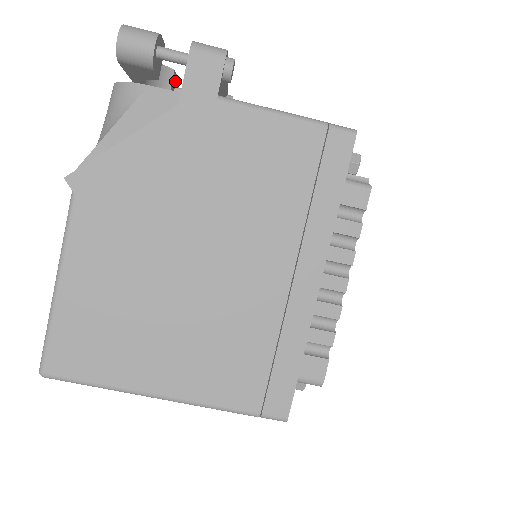
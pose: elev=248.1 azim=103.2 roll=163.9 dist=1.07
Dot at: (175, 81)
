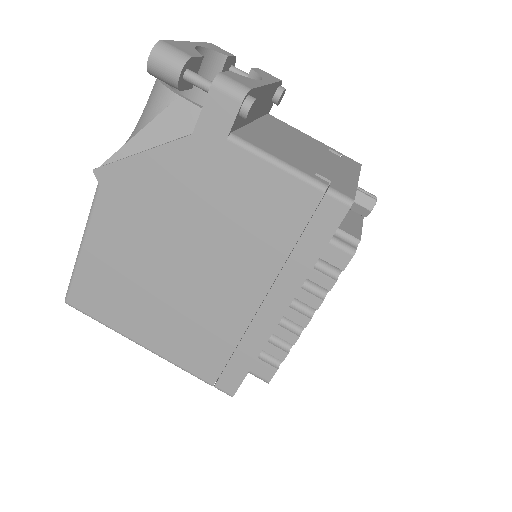
Dot at: (231, 62)
